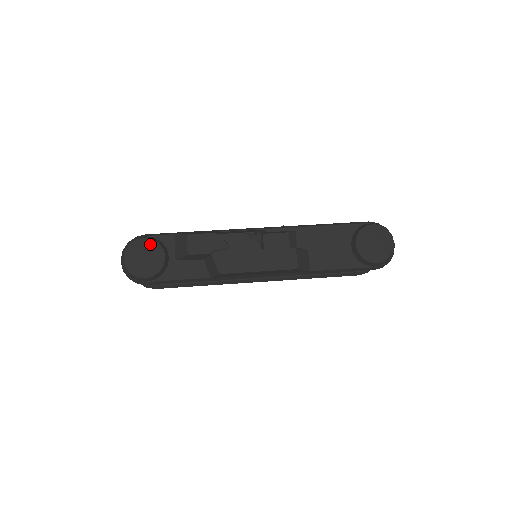
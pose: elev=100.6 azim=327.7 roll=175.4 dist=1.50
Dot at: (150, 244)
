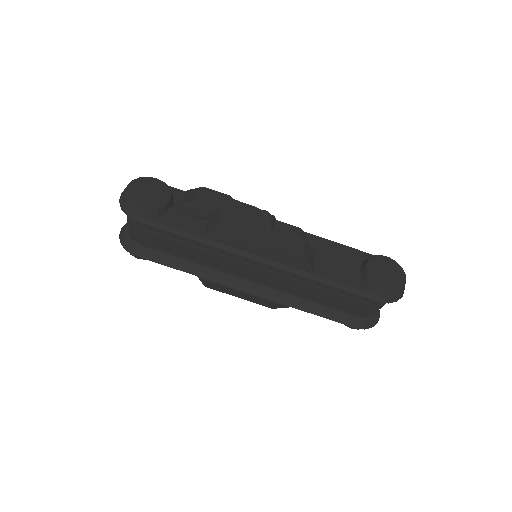
Dot at: (160, 185)
